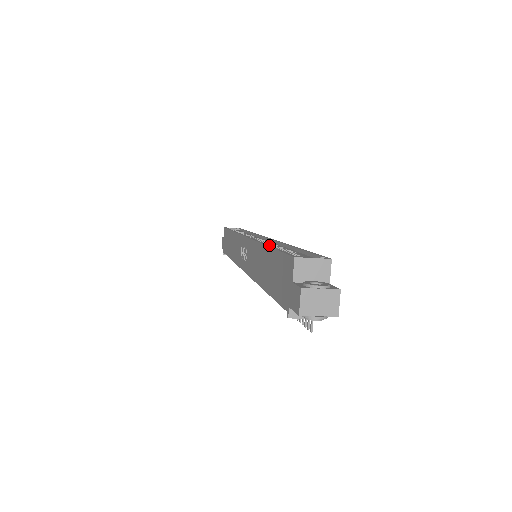
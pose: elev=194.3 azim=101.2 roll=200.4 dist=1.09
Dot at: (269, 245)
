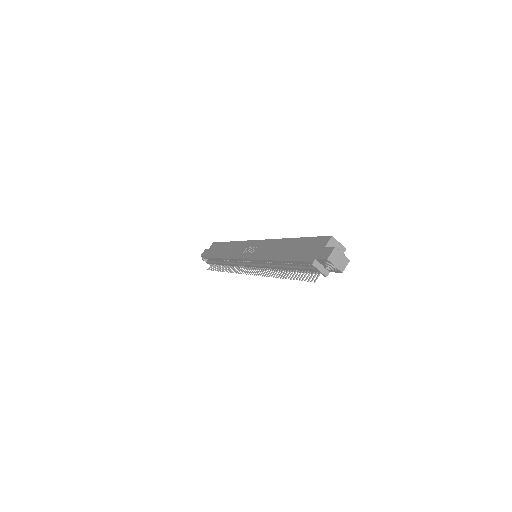
Dot at: (295, 238)
